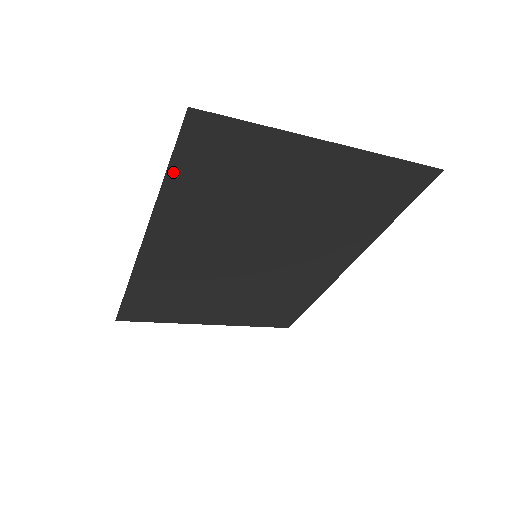
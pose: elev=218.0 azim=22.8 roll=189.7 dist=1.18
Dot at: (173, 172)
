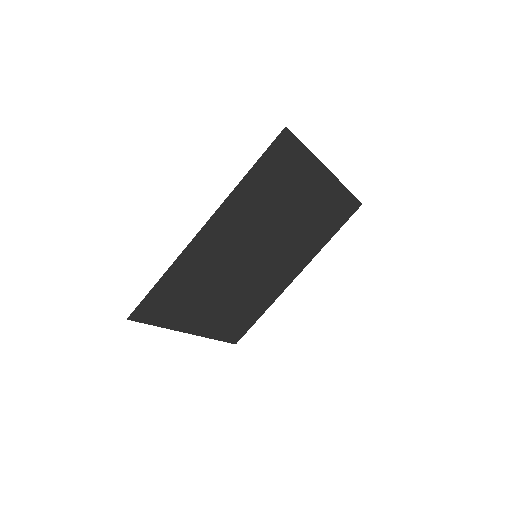
Dot at: (255, 169)
